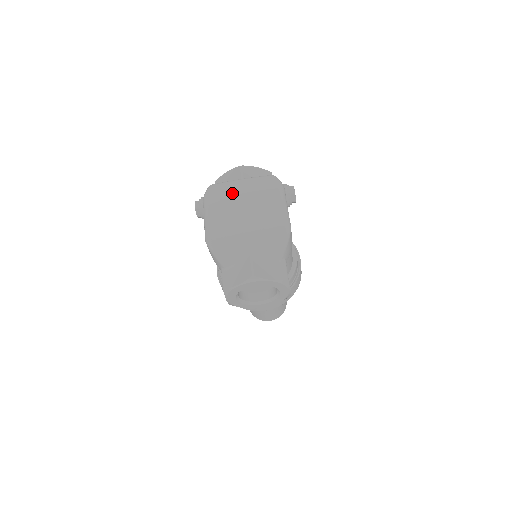
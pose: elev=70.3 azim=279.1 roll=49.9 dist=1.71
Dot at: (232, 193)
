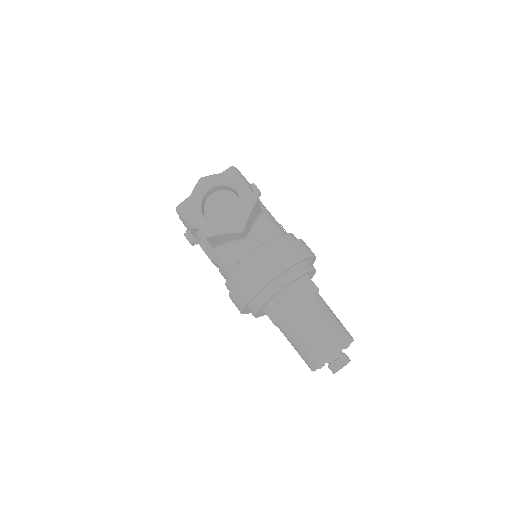
Dot at: occluded
